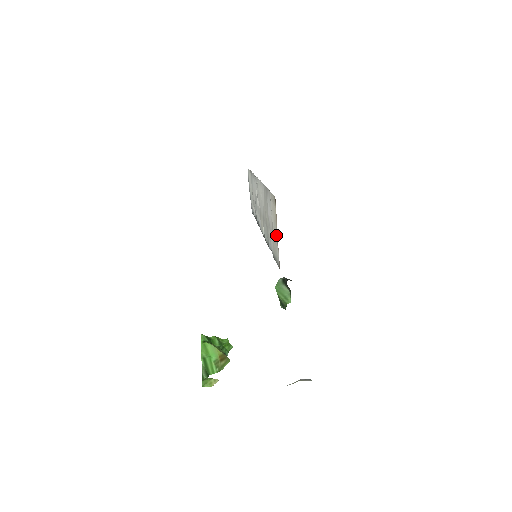
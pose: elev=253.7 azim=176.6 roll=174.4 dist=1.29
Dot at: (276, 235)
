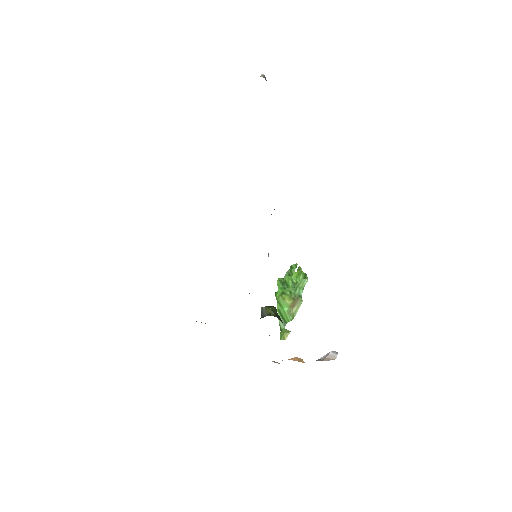
Dot at: occluded
